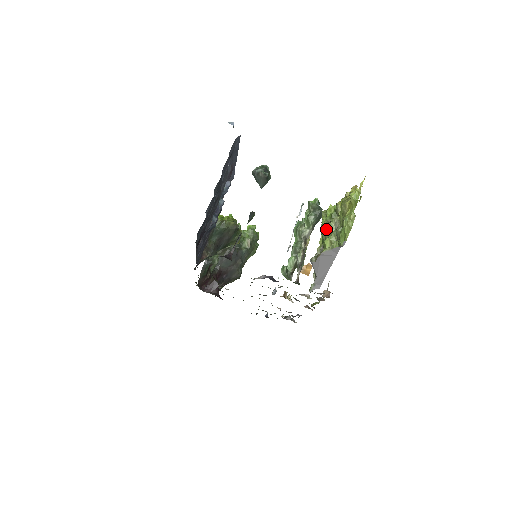
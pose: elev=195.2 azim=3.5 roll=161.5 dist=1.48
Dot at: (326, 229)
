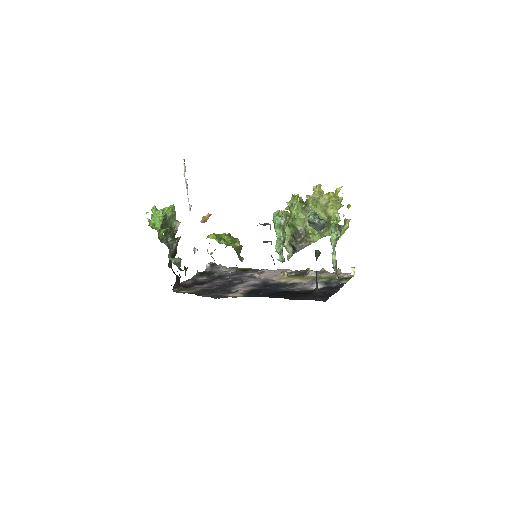
Dot at: (306, 220)
